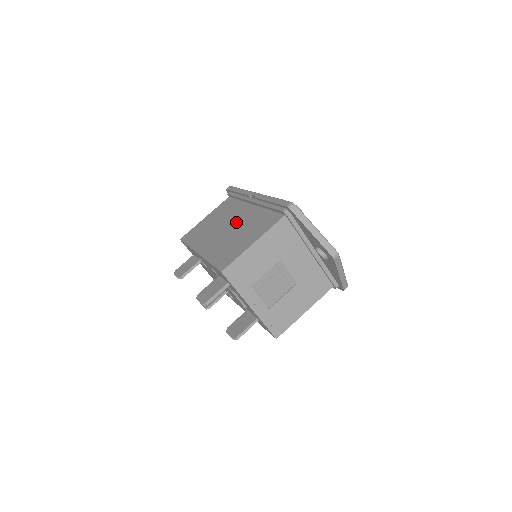
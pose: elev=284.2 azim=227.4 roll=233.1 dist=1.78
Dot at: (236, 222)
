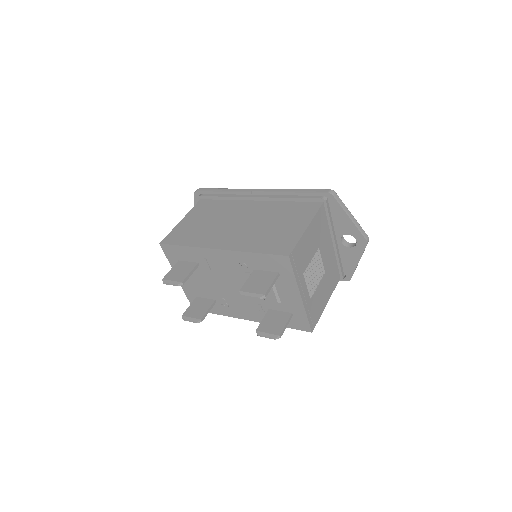
Dot at: (250, 216)
